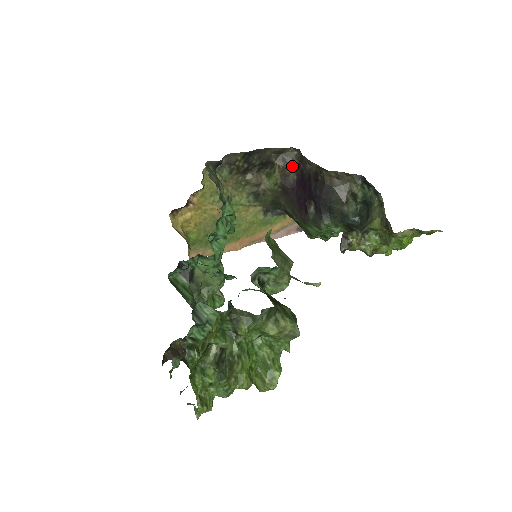
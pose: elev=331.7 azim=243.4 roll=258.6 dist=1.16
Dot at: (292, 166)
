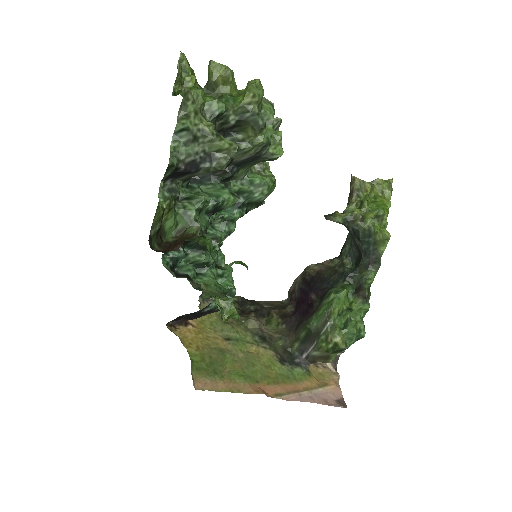
Dot at: (286, 306)
